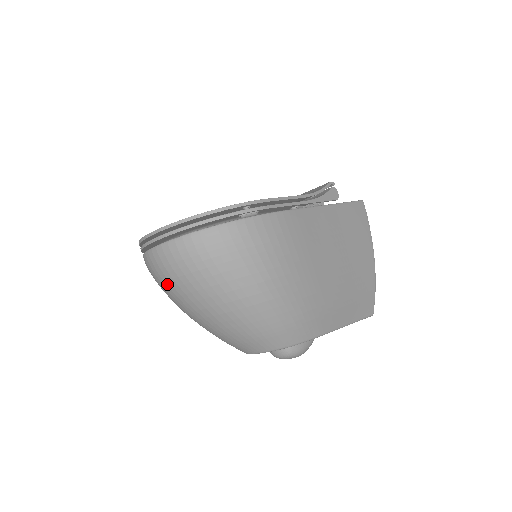
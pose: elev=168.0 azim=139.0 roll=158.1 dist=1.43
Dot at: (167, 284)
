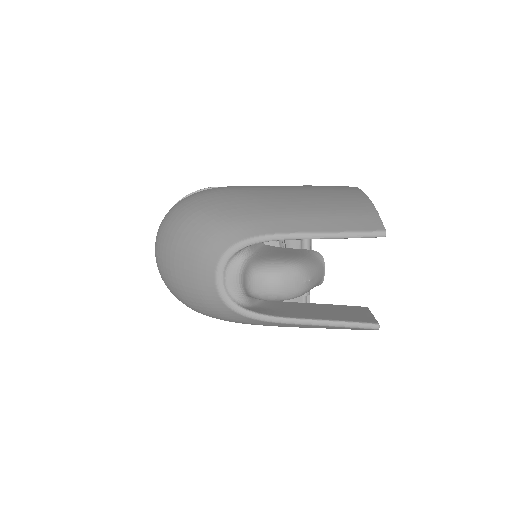
Dot at: (160, 268)
